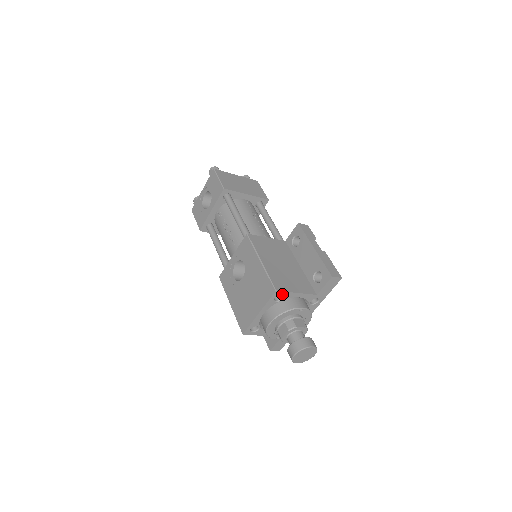
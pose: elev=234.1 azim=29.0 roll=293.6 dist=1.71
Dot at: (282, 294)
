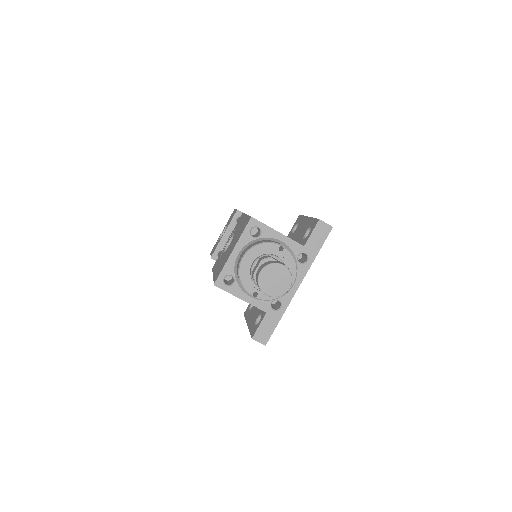
Dot at: (259, 226)
